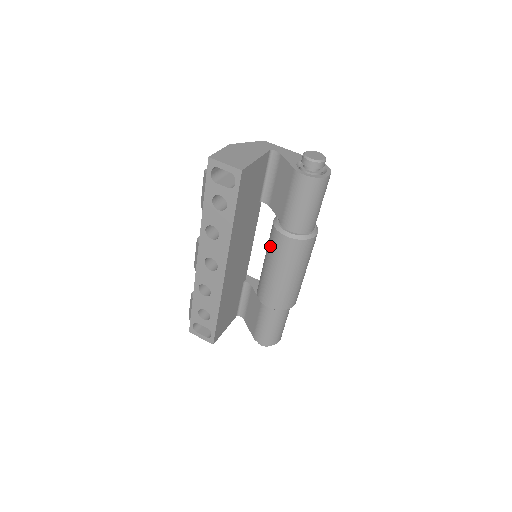
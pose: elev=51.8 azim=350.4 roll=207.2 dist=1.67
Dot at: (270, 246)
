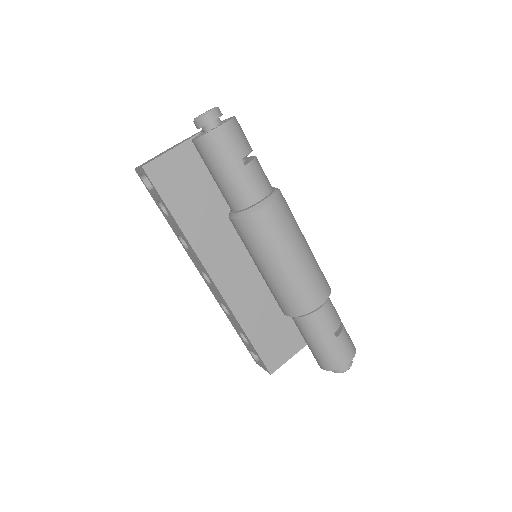
Dot at: occluded
